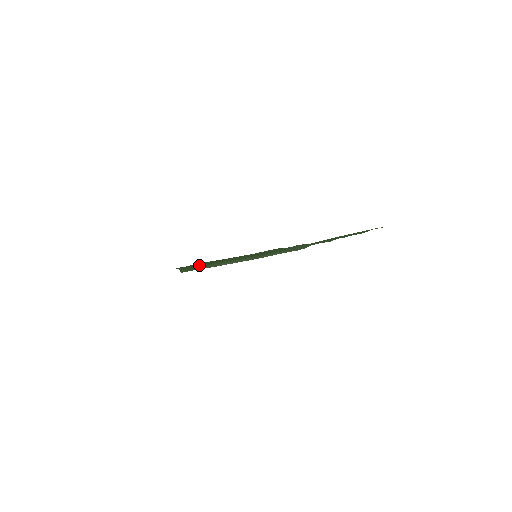
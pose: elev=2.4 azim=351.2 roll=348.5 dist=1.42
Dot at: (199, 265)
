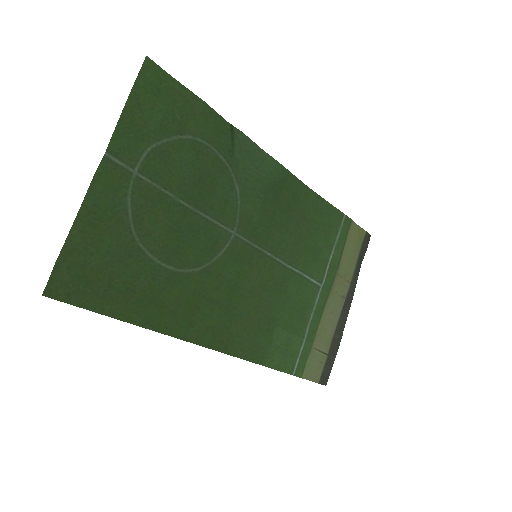
Dot at: (211, 321)
